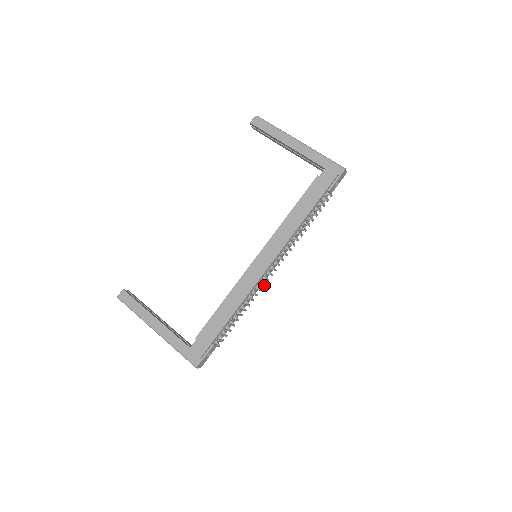
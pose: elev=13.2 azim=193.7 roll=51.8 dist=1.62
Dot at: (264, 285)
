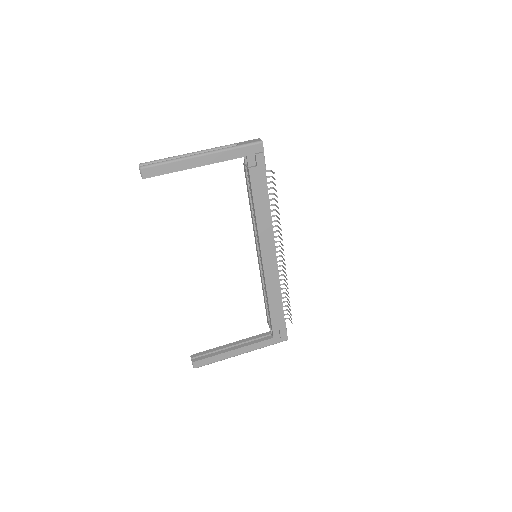
Dot at: (283, 267)
